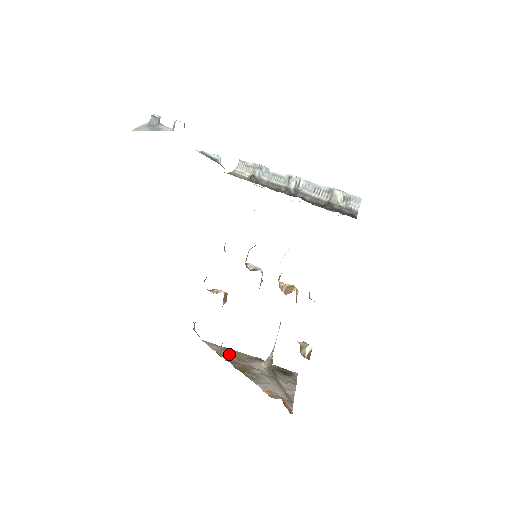
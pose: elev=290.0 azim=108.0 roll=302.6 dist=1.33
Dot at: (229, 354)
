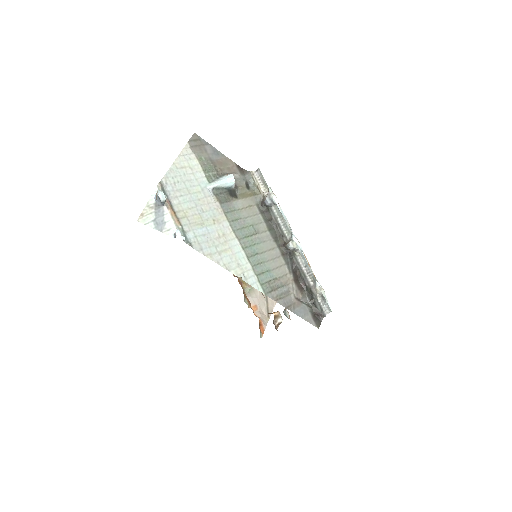
Dot at: occluded
